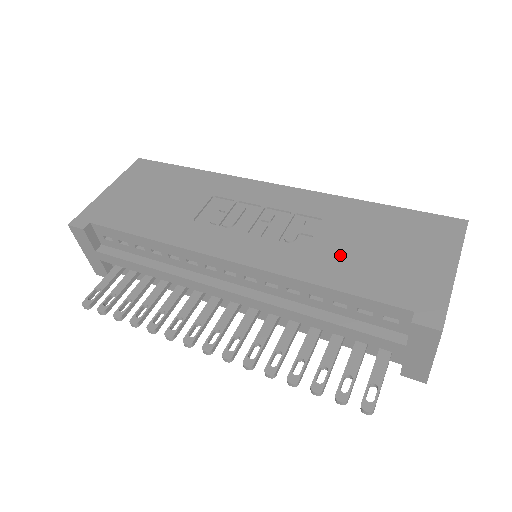
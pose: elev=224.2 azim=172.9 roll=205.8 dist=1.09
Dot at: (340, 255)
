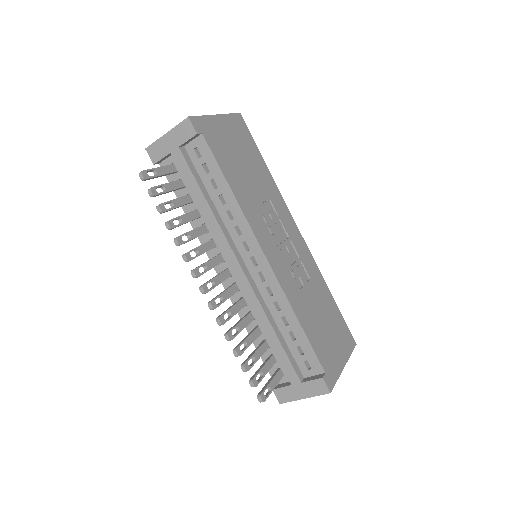
Dot at: (311, 310)
